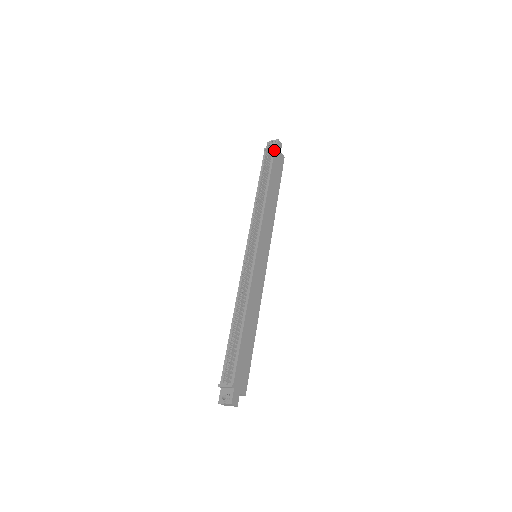
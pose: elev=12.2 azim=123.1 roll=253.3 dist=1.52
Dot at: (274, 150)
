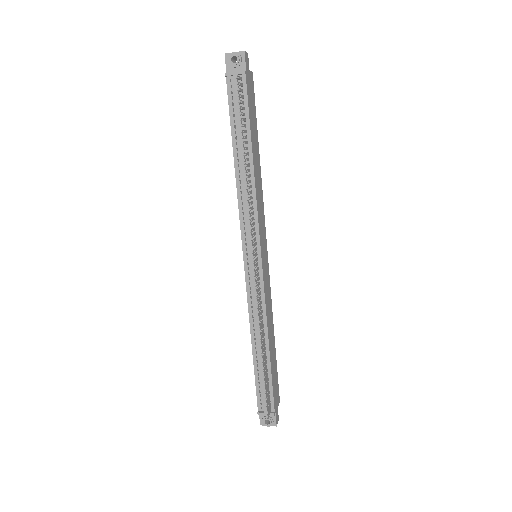
Dot at: (245, 79)
